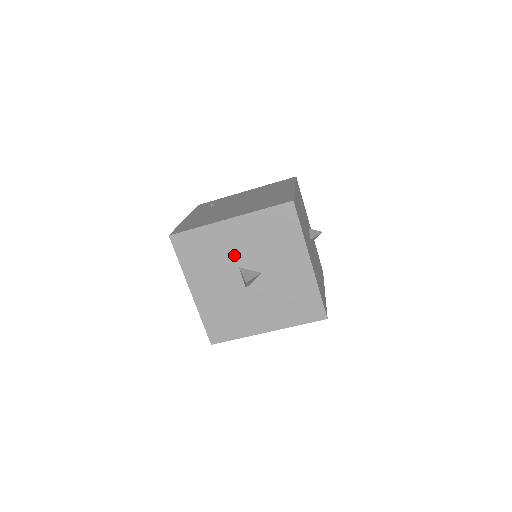
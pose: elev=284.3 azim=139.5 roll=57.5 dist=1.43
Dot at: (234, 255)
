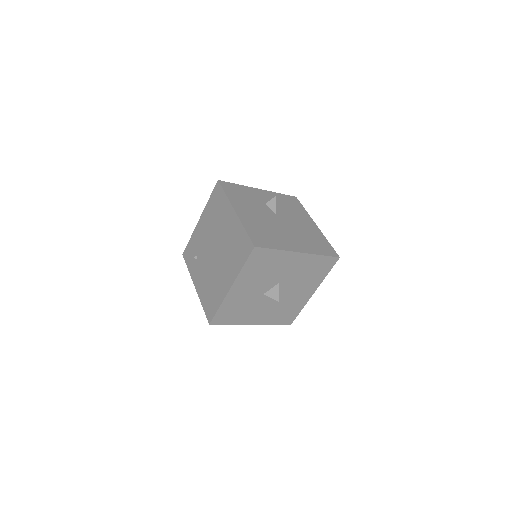
Dot at: (254, 294)
